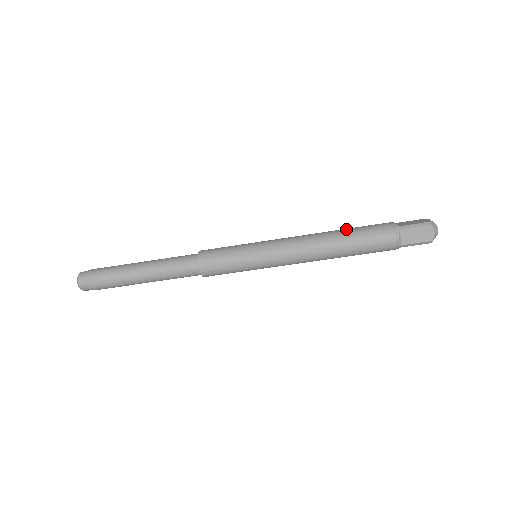
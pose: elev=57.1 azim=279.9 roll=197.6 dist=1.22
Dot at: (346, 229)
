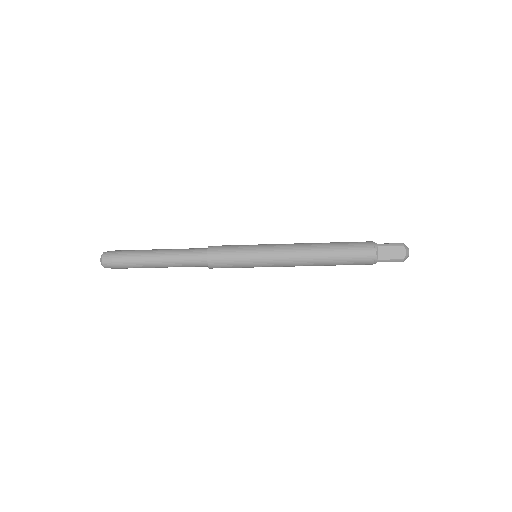
Dot at: (334, 242)
